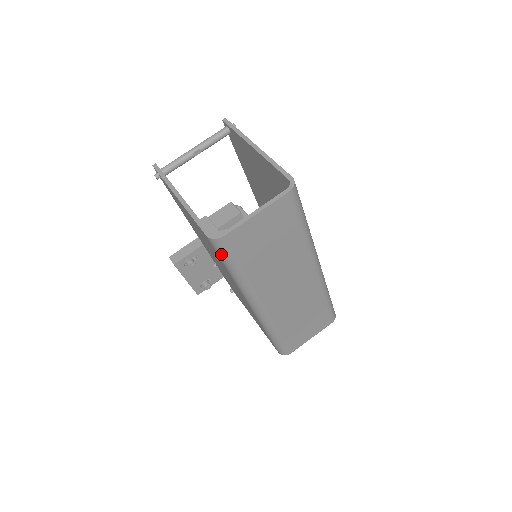
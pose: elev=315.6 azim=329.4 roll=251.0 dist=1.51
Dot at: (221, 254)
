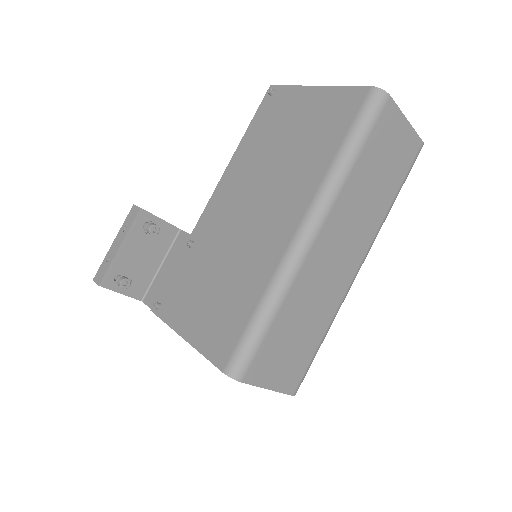
Dot at: (366, 113)
